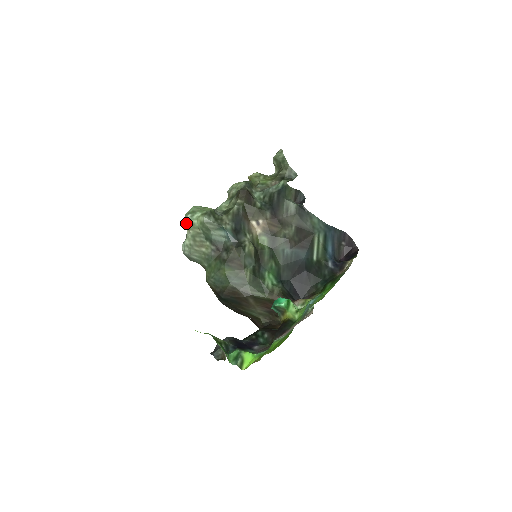
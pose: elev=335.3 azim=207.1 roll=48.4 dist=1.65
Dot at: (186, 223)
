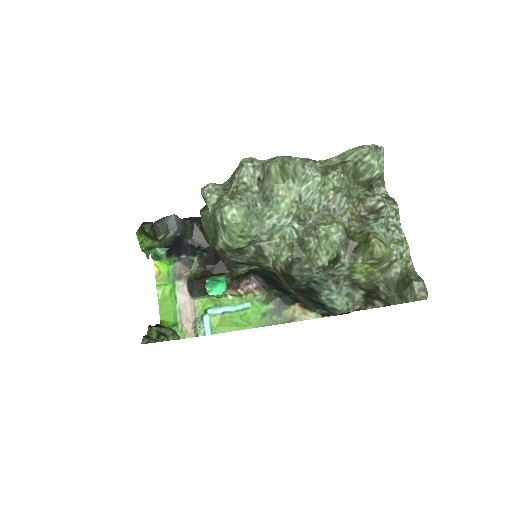
Dot at: (214, 212)
